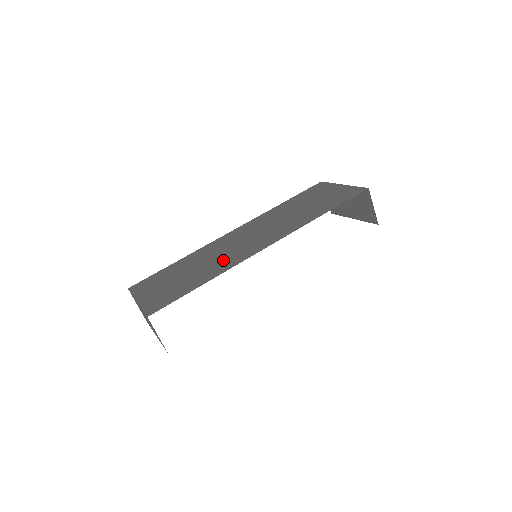
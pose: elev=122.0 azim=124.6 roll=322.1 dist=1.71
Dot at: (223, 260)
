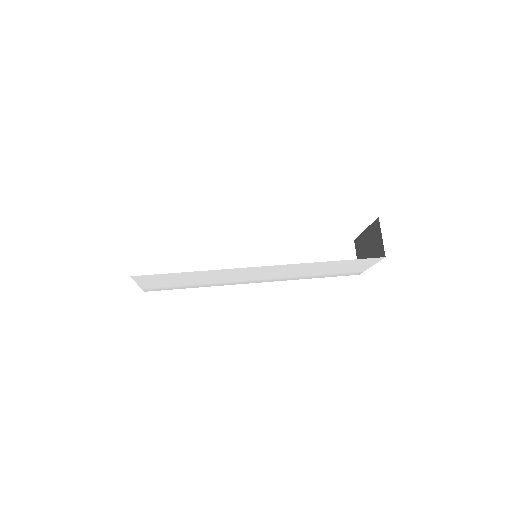
Dot at: occluded
